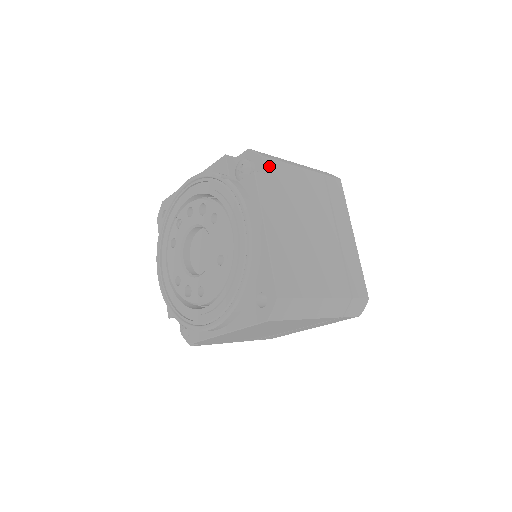
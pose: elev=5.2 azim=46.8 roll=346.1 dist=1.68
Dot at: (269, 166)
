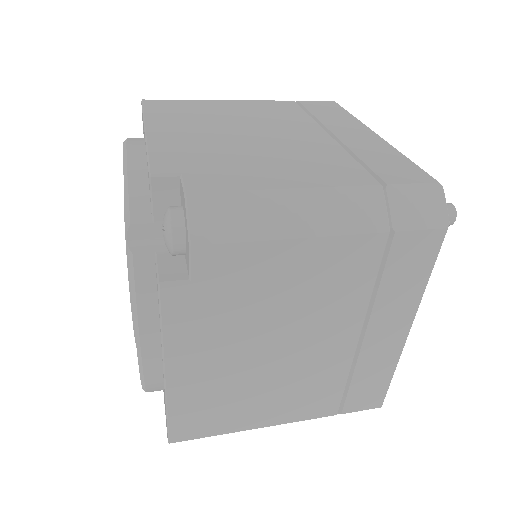
Dot at: (206, 262)
